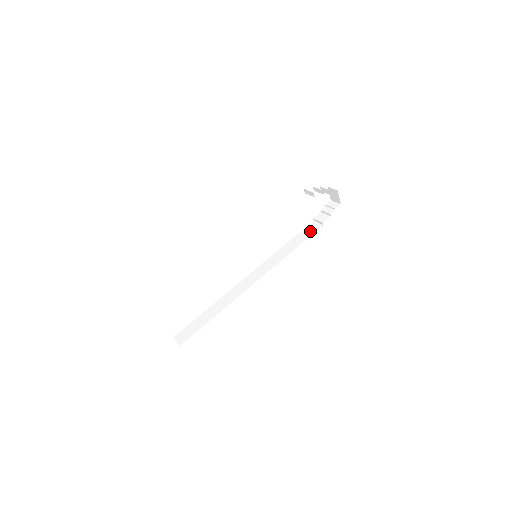
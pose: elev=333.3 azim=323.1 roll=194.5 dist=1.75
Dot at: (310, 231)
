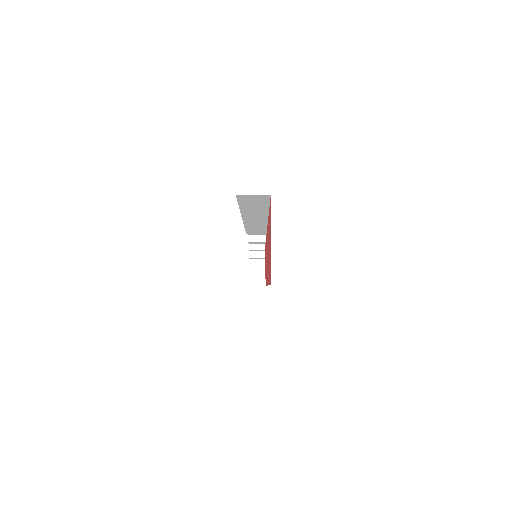
Dot at: occluded
